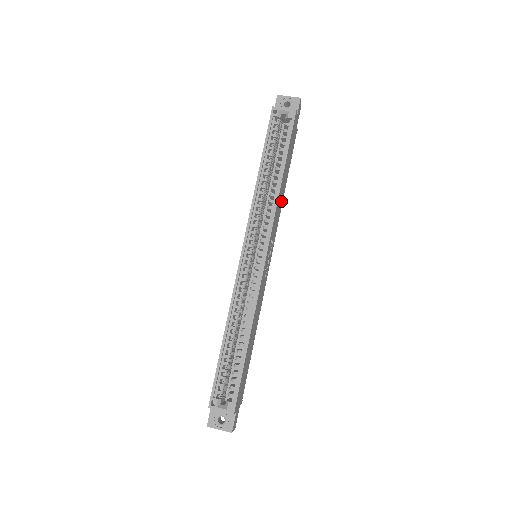
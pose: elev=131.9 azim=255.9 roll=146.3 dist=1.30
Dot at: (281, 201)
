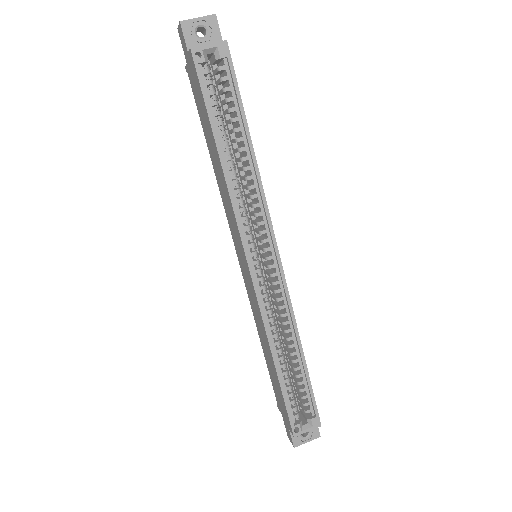
Dot at: occluded
